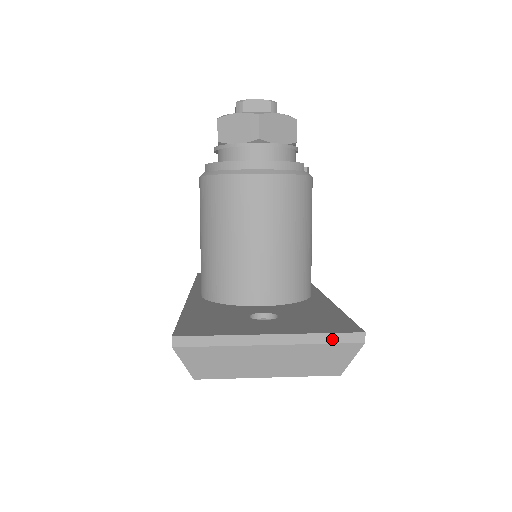
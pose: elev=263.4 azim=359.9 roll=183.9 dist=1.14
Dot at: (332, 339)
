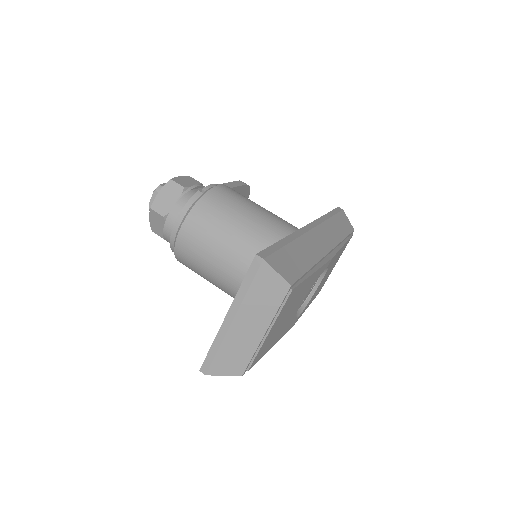
Dot at: (249, 280)
